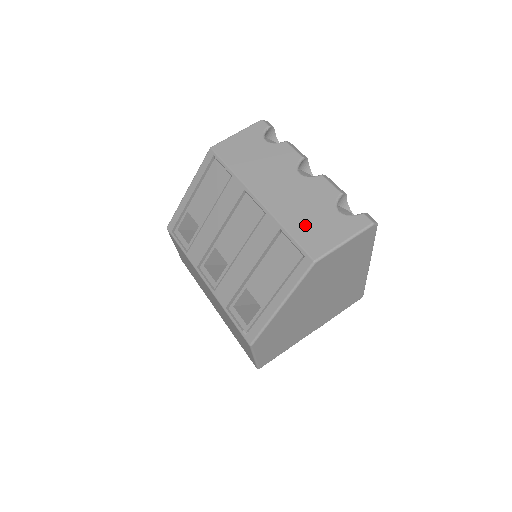
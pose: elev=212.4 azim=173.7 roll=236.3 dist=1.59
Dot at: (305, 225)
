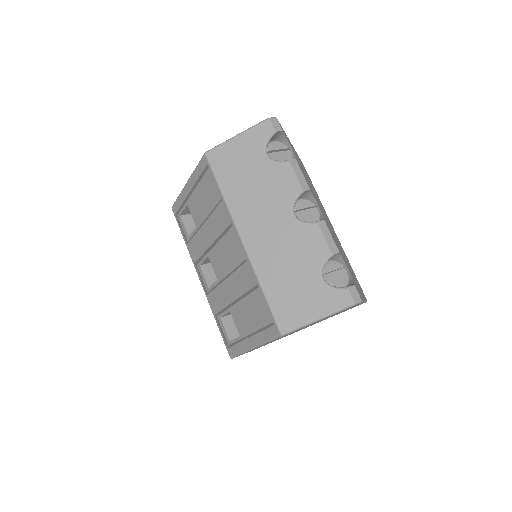
Dot at: (282, 288)
